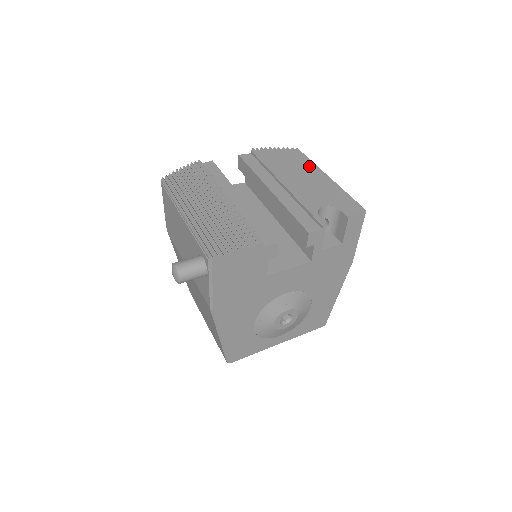
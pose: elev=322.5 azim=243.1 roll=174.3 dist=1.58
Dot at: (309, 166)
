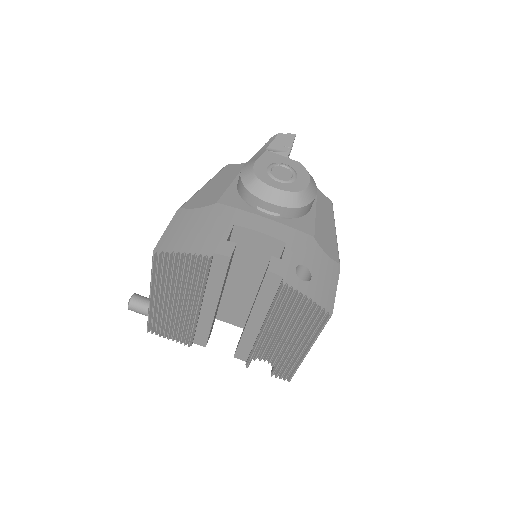
Dot at: (310, 334)
